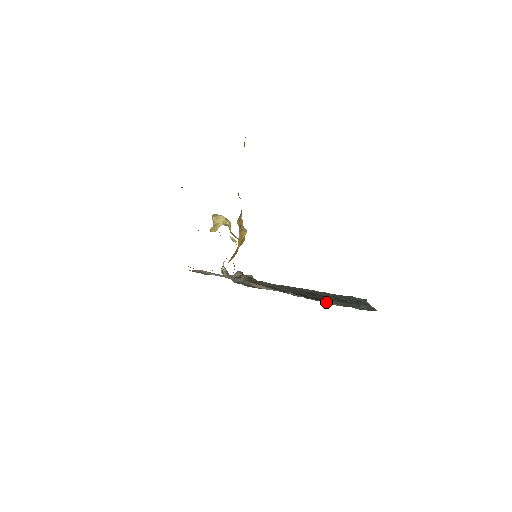
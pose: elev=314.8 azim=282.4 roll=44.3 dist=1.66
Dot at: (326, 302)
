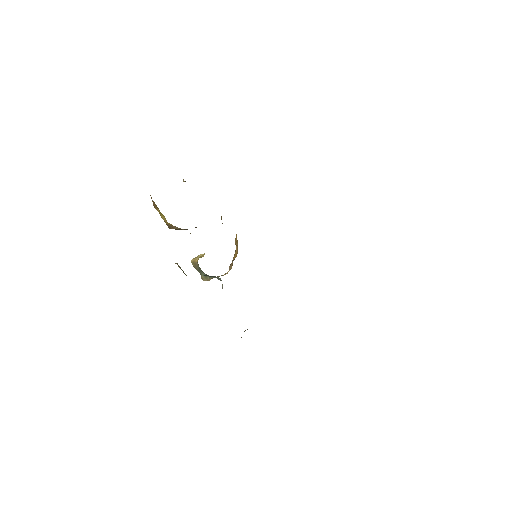
Dot at: occluded
